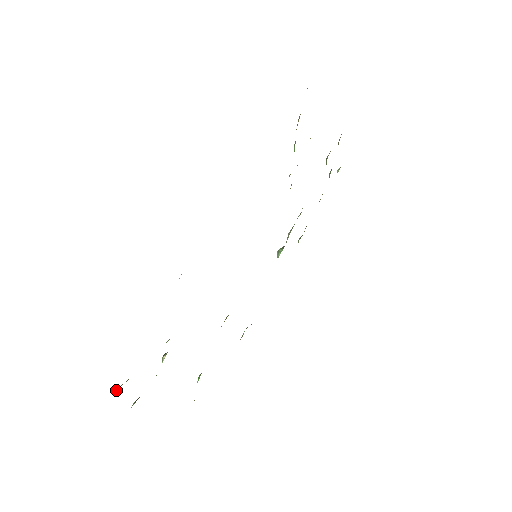
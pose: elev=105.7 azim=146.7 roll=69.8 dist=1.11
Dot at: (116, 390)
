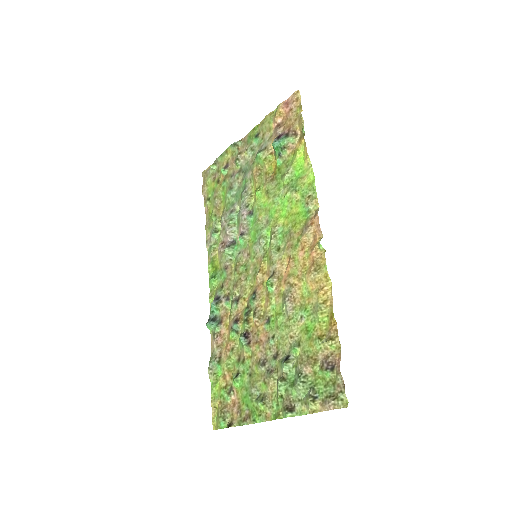
Dot at: (315, 401)
